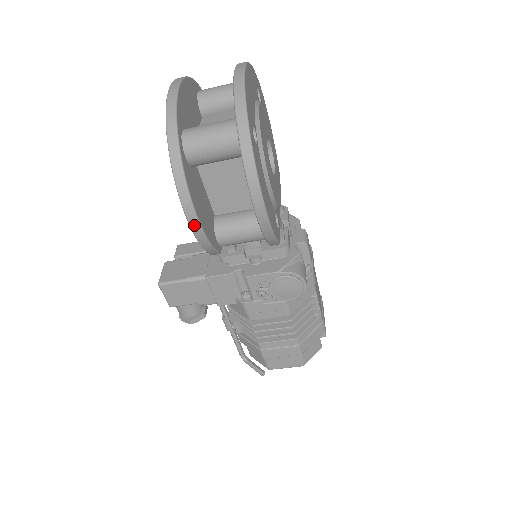
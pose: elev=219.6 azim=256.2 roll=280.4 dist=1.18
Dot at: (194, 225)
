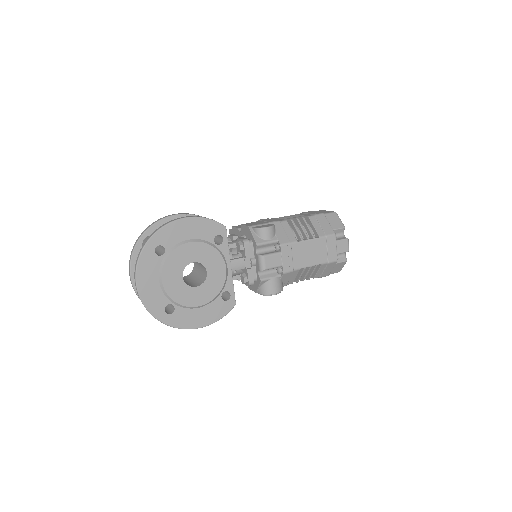
Dot at: occluded
